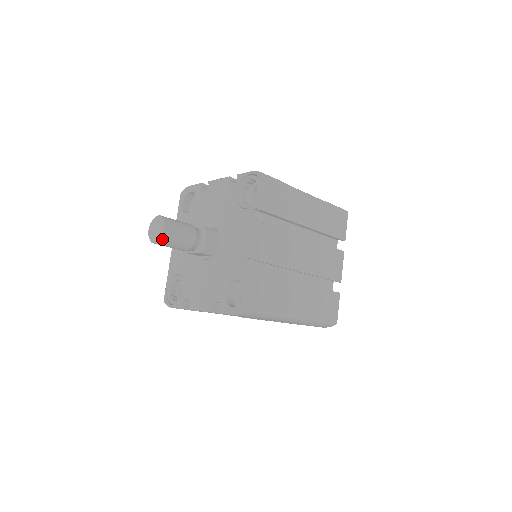
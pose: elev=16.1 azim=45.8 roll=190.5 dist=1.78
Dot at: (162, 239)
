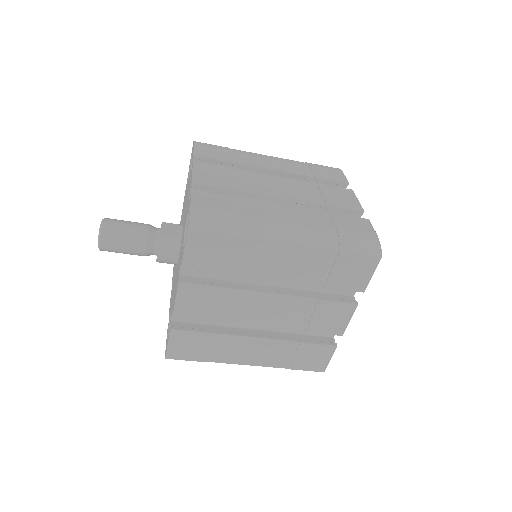
Dot at: (103, 250)
